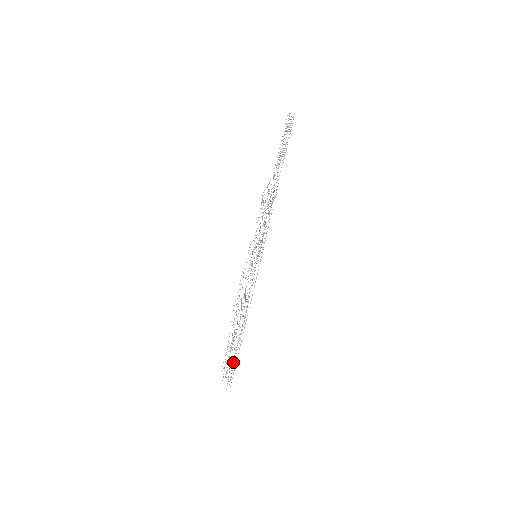
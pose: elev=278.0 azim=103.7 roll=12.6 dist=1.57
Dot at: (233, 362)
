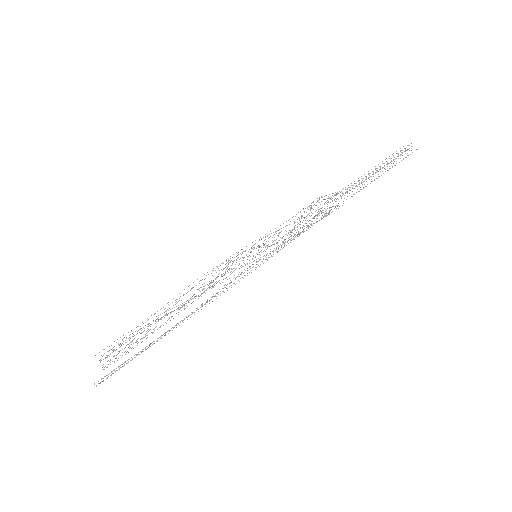
Dot at: occluded
